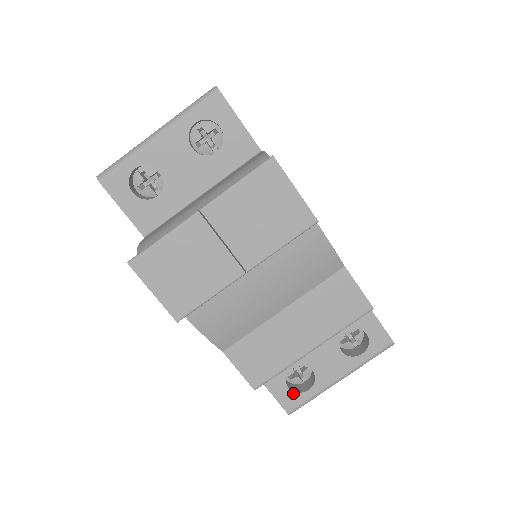
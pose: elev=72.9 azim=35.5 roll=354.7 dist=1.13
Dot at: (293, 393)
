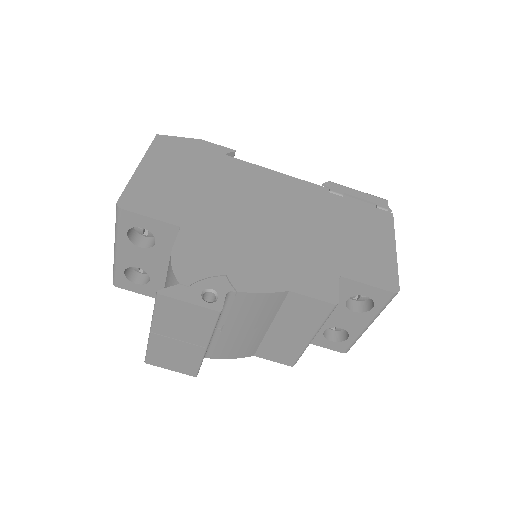
Dot at: (337, 343)
